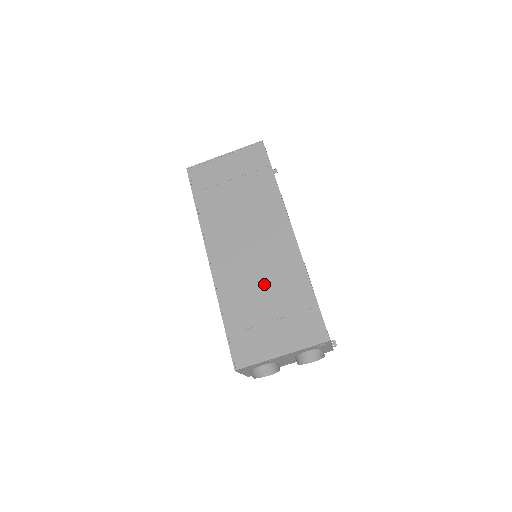
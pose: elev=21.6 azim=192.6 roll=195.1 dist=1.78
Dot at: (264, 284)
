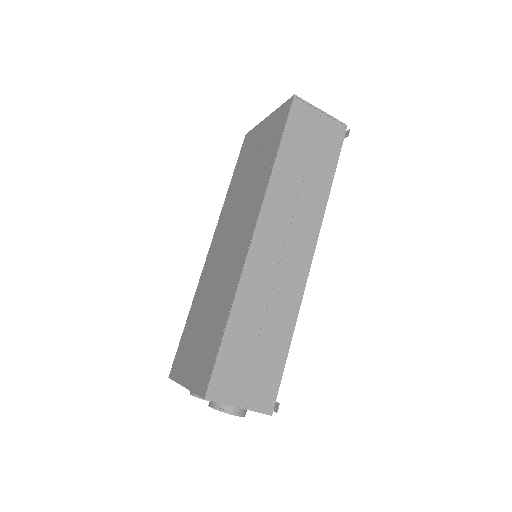
Dot at: (213, 296)
